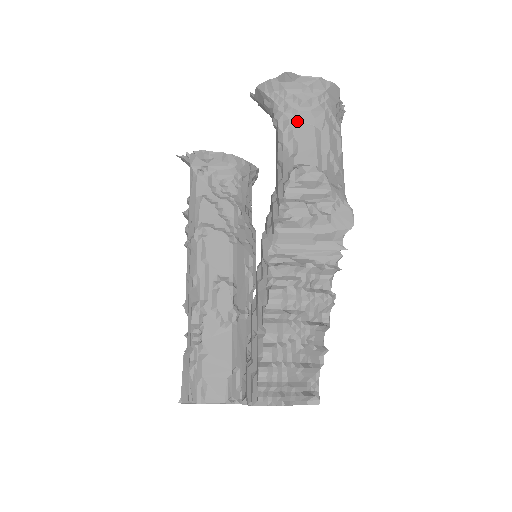
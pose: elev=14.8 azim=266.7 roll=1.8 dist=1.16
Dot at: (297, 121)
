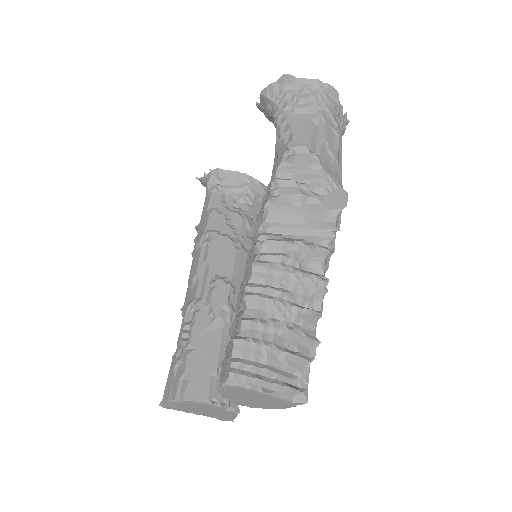
Dot at: (294, 116)
